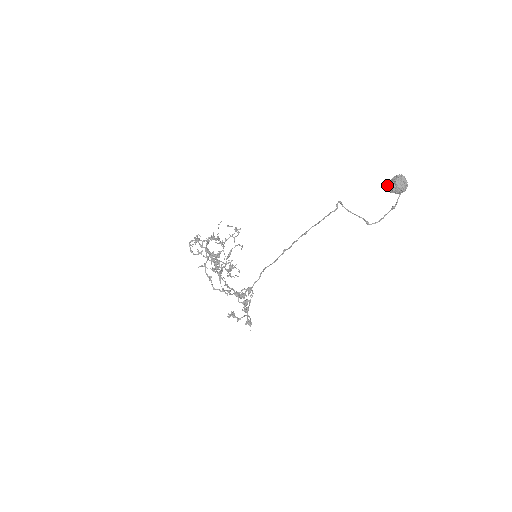
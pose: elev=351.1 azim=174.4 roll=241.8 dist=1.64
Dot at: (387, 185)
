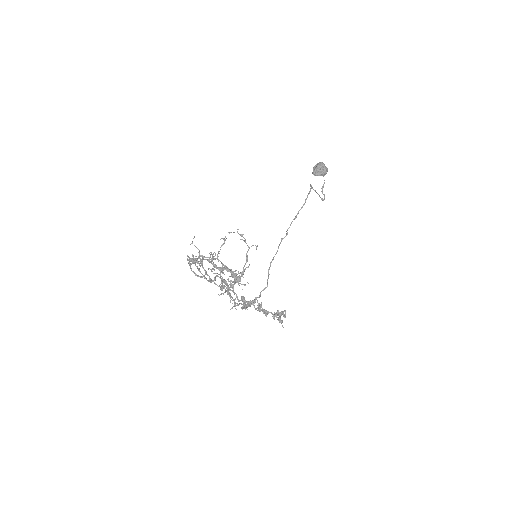
Dot at: (317, 171)
